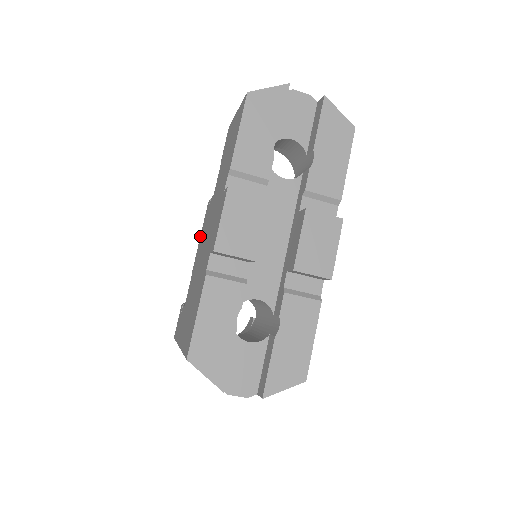
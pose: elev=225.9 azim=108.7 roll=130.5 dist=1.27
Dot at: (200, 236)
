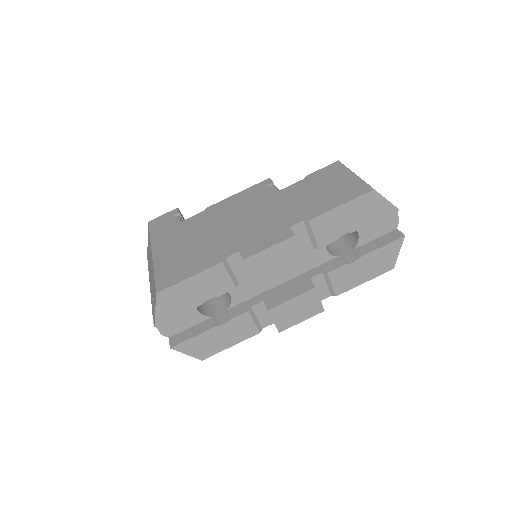
Dot at: (239, 193)
